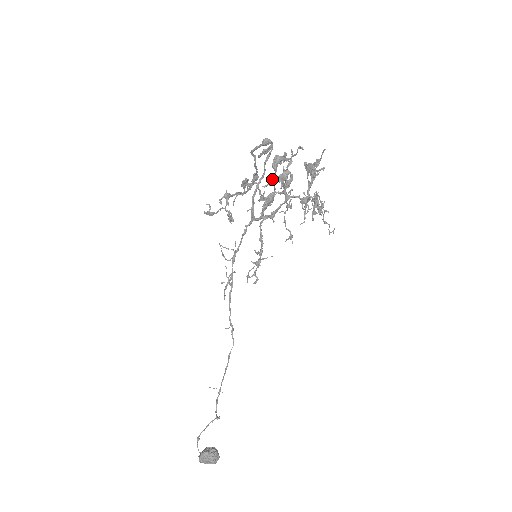
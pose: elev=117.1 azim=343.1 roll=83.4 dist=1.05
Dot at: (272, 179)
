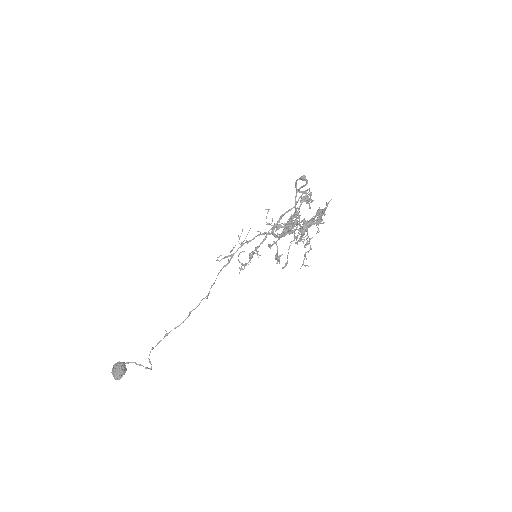
Dot at: occluded
